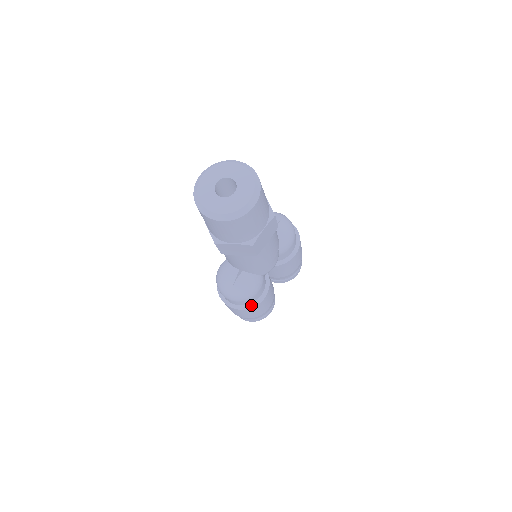
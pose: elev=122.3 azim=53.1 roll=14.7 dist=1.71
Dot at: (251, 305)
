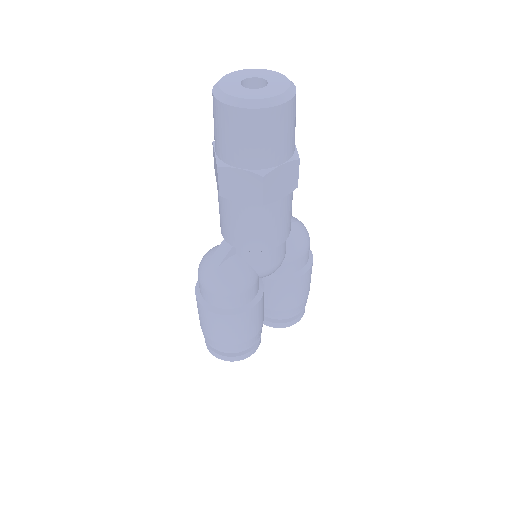
Dot at: (231, 311)
